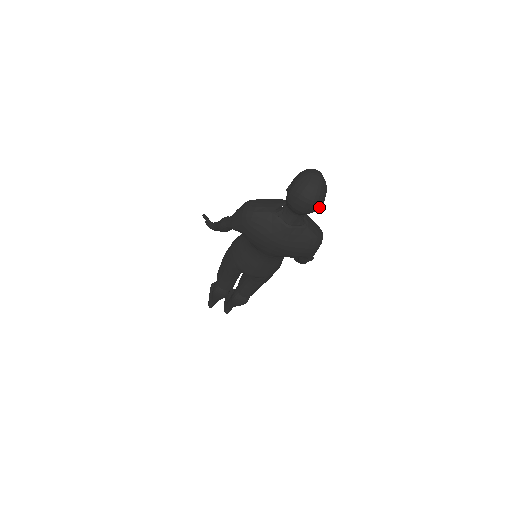
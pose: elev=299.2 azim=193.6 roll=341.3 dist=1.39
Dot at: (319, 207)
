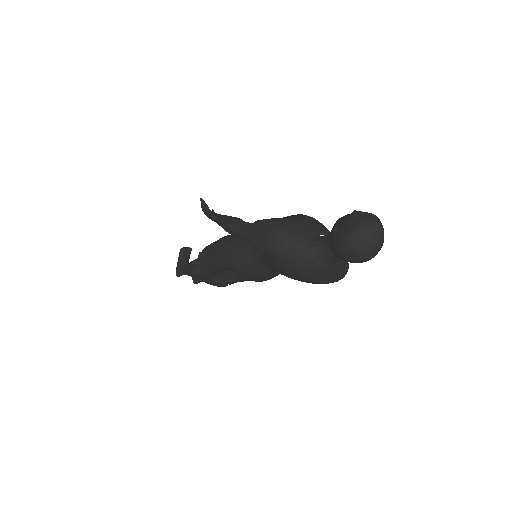
Dot at: occluded
